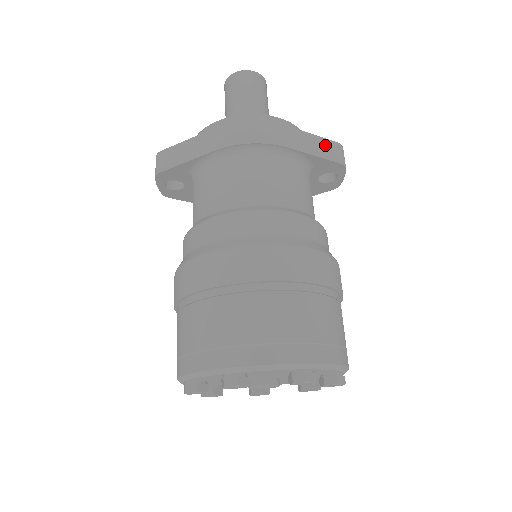
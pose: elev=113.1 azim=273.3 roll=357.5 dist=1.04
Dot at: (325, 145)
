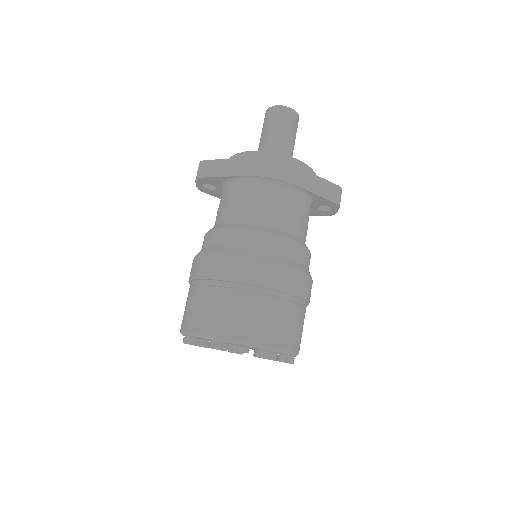
Dot at: (328, 187)
